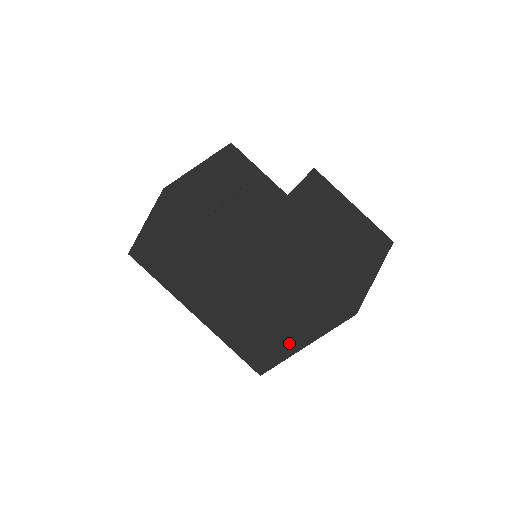
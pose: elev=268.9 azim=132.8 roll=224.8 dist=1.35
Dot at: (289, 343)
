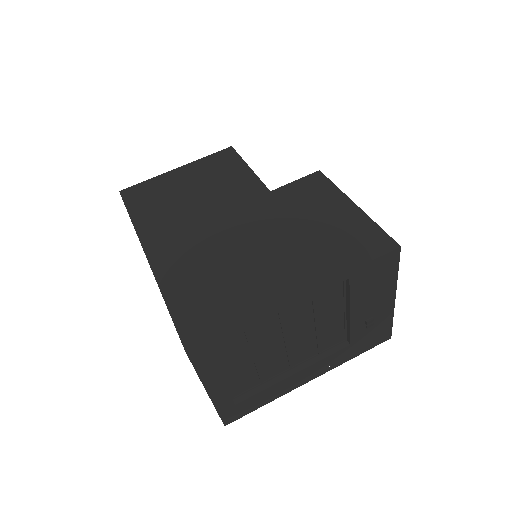
Dot at: (282, 288)
